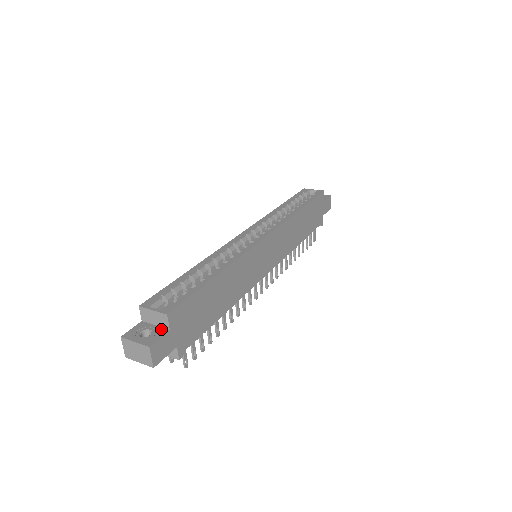
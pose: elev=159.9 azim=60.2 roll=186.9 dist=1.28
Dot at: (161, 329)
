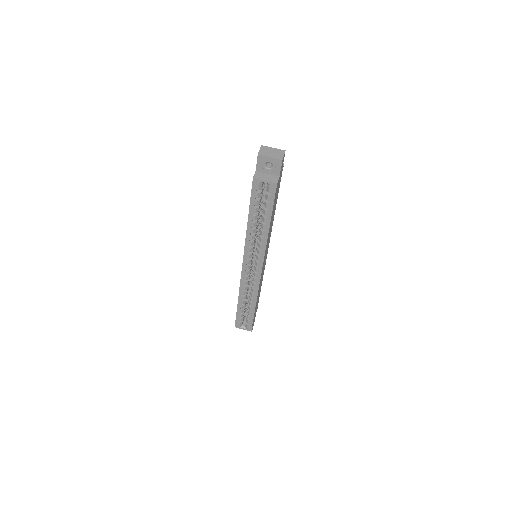
Dot at: occluded
